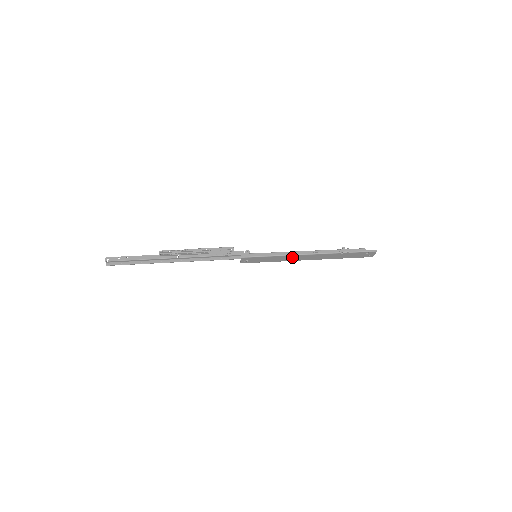
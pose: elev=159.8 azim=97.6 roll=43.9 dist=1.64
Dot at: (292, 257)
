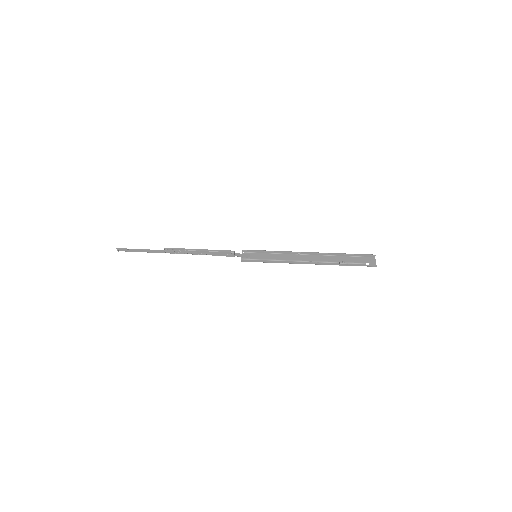
Dot at: occluded
